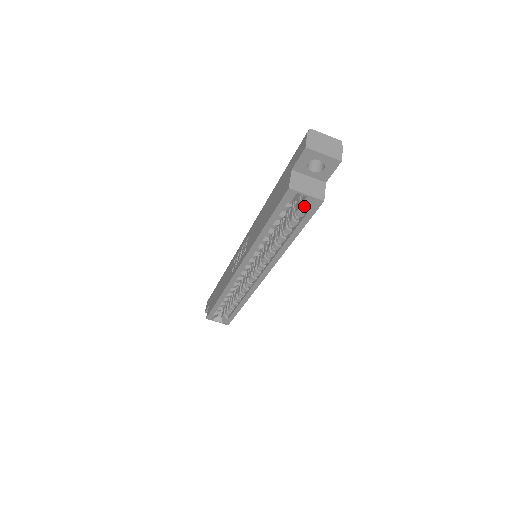
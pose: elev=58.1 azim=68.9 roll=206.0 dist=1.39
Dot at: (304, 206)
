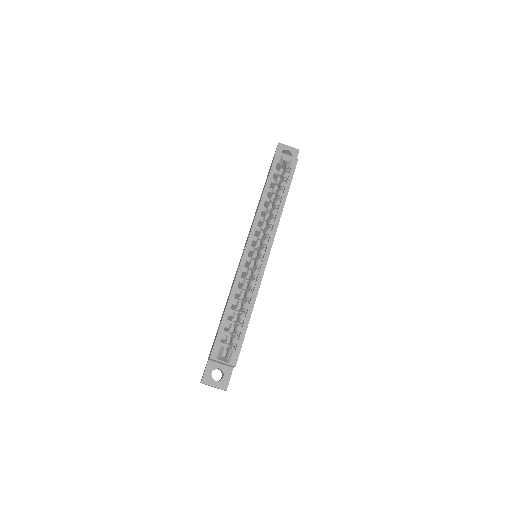
Dot at: (287, 167)
